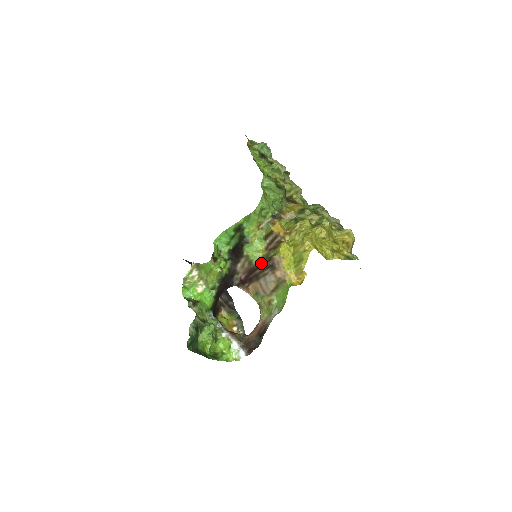
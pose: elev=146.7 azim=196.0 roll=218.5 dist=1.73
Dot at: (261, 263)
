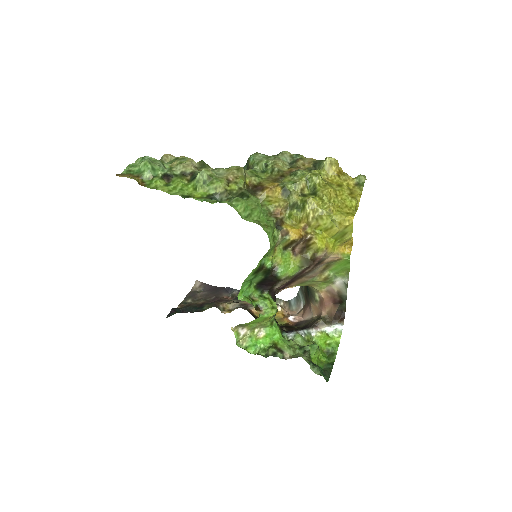
Dot at: (305, 269)
